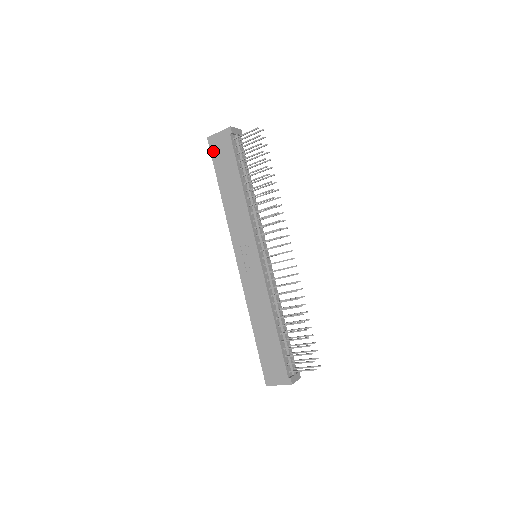
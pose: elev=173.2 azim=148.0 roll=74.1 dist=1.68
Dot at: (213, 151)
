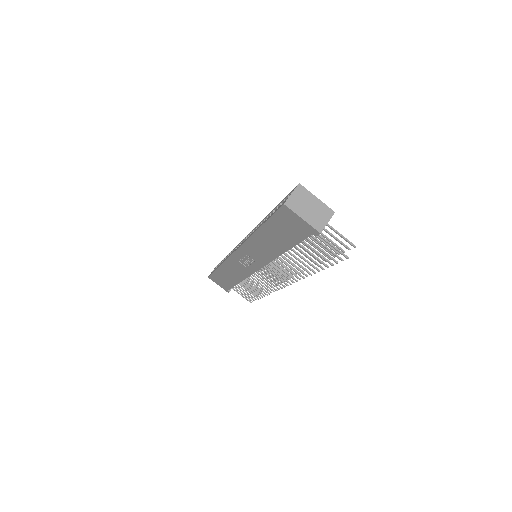
Dot at: (280, 215)
